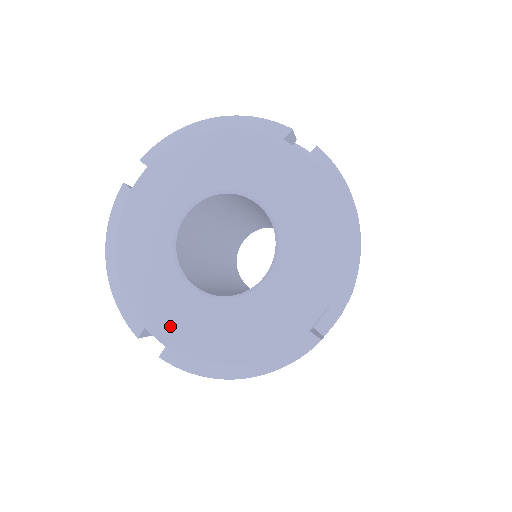
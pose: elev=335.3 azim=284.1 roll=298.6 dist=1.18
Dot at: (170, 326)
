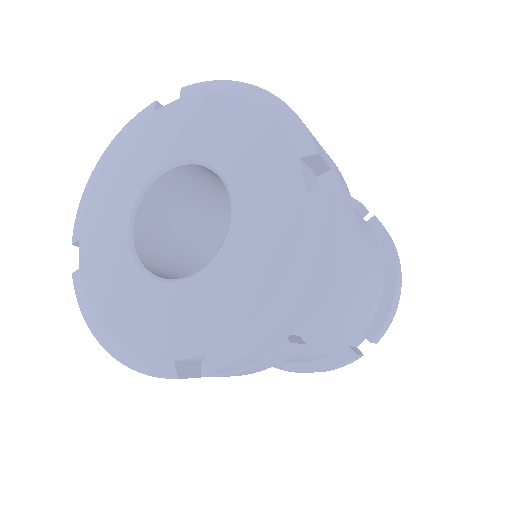
Dot at: (93, 255)
